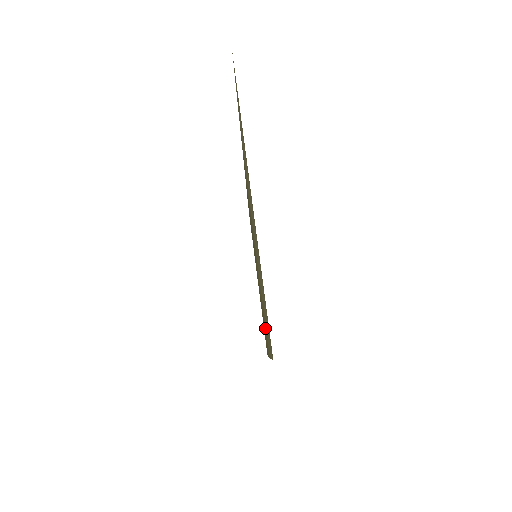
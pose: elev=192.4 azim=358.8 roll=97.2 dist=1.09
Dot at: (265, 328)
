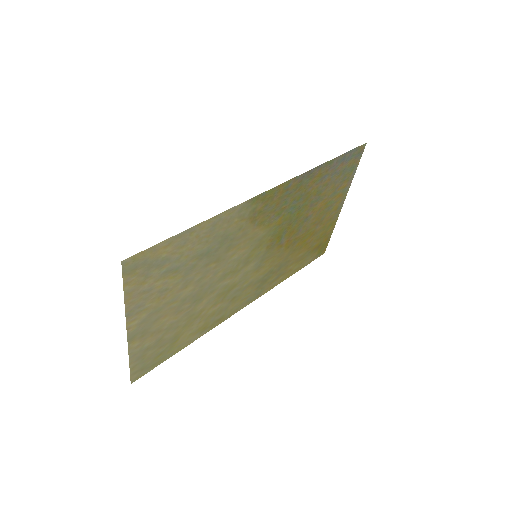
Dot at: (247, 294)
